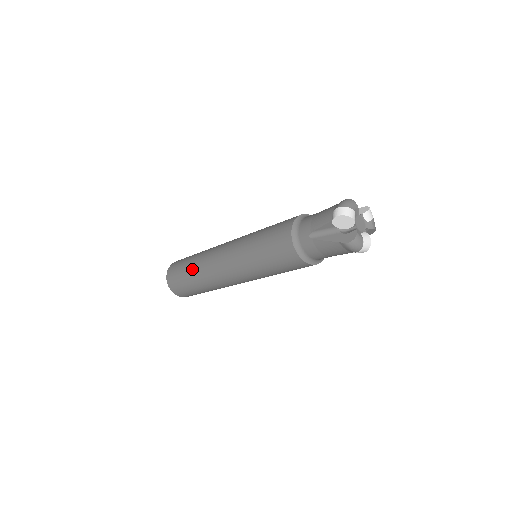
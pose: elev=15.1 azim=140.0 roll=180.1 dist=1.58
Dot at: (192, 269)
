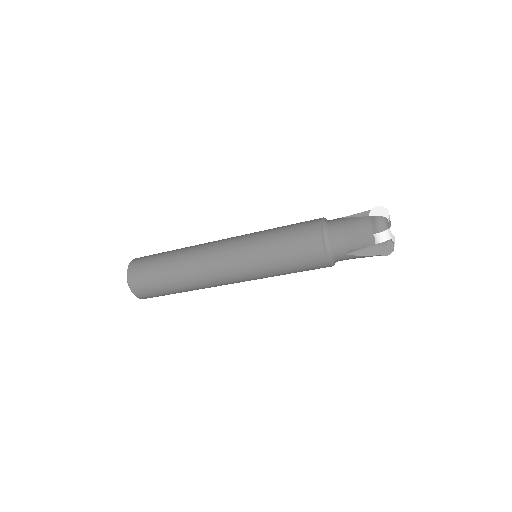
Dot at: (178, 284)
